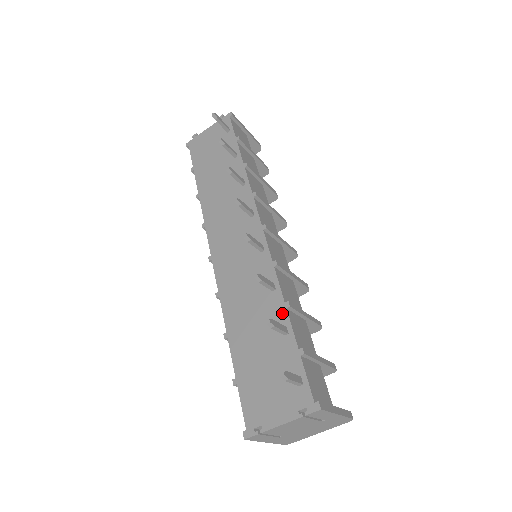
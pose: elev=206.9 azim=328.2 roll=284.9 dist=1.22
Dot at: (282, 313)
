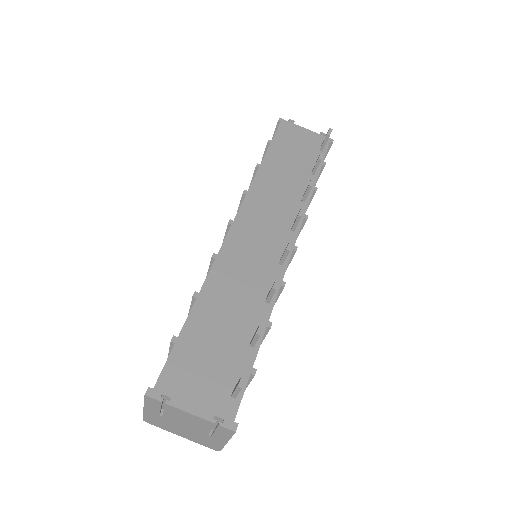
Dot at: occluded
